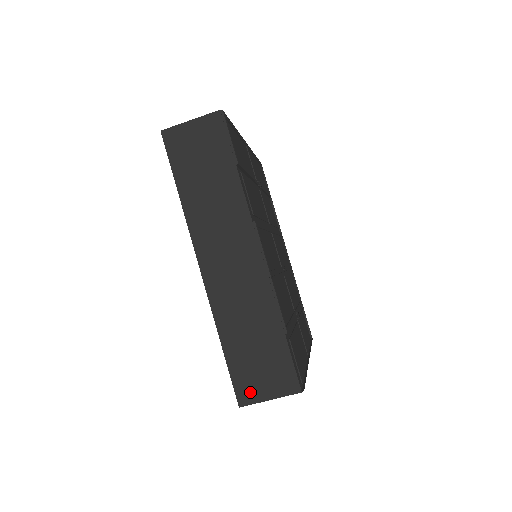
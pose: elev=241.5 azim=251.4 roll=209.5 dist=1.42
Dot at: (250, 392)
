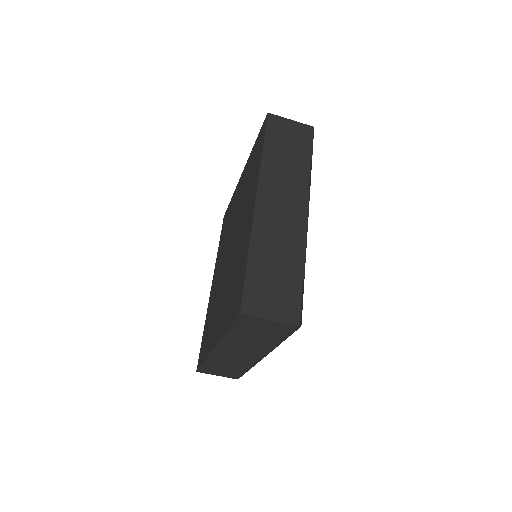
Dot at: (255, 306)
